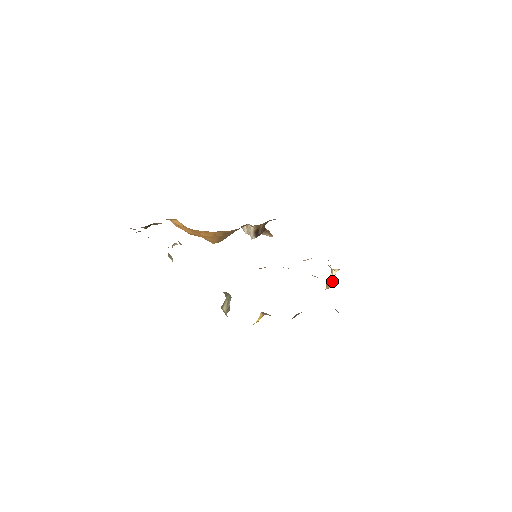
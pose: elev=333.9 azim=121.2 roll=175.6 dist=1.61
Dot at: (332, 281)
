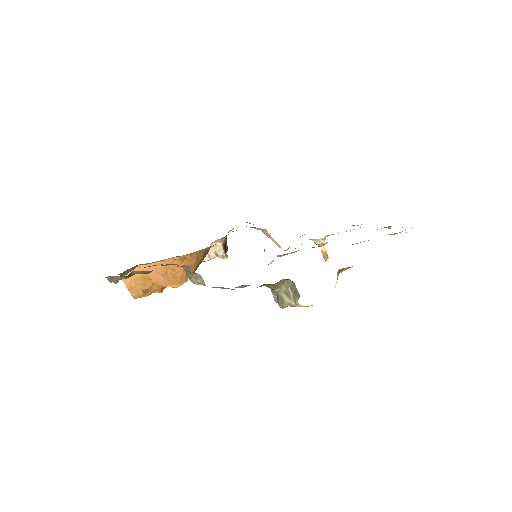
Dot at: (326, 251)
